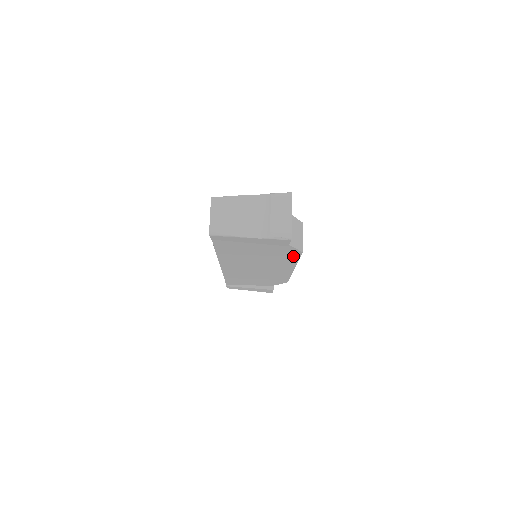
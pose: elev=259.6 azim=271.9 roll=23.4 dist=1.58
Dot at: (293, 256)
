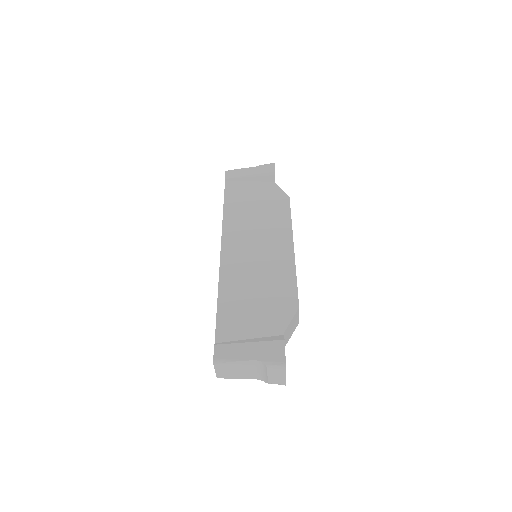
Dot at: occluded
